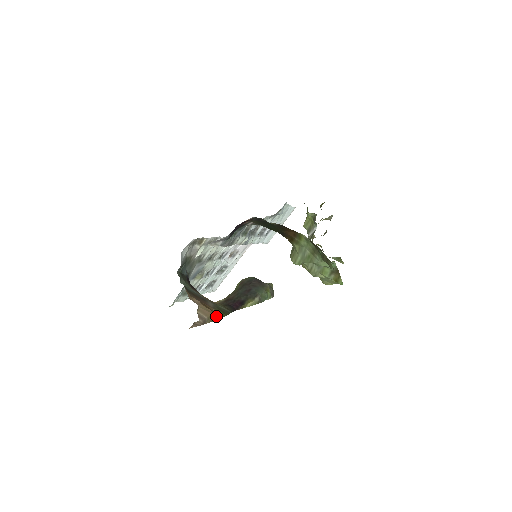
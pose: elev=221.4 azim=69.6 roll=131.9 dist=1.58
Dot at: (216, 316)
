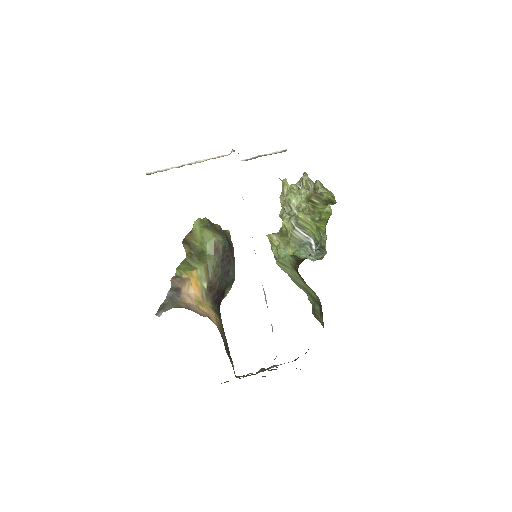
Dot at: occluded
